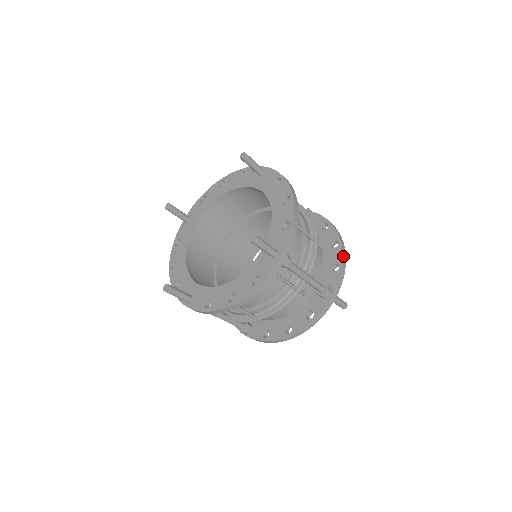
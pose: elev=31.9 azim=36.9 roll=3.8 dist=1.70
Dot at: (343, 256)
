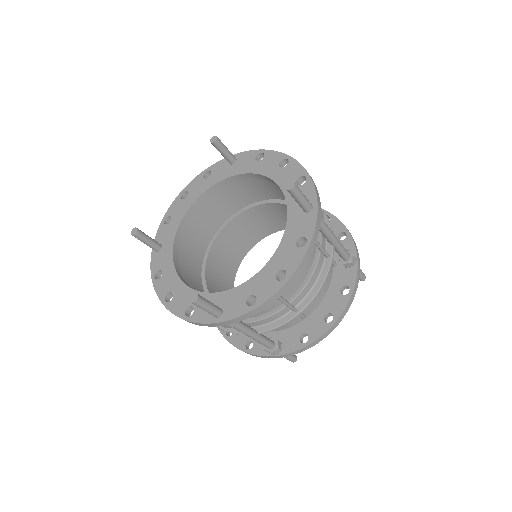
Dot at: occluded
